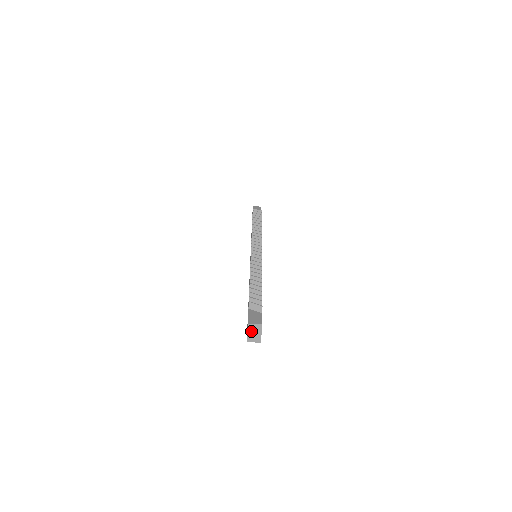
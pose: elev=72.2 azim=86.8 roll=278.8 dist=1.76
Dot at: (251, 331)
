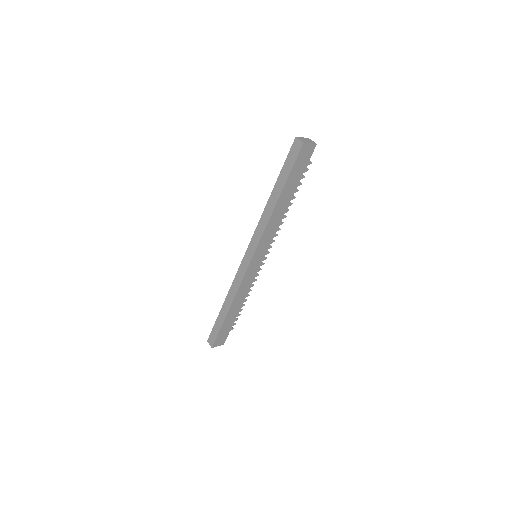
Dot at: (306, 139)
